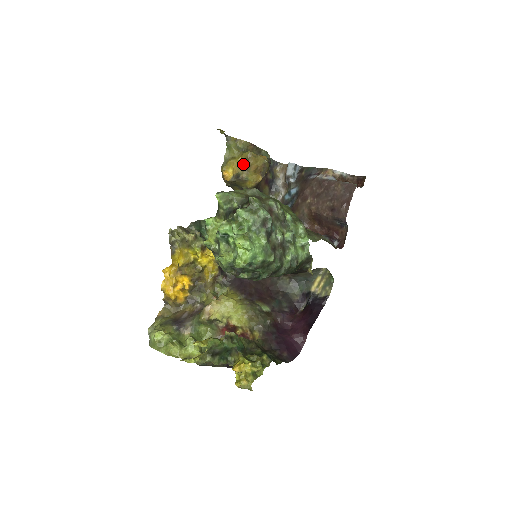
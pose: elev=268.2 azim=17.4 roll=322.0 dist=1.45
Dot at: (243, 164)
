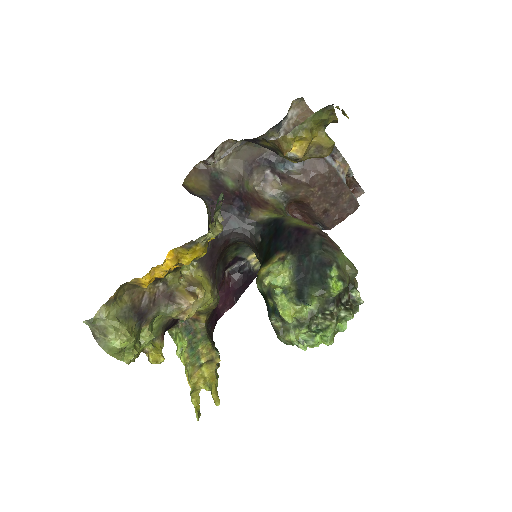
Dot at: (313, 145)
